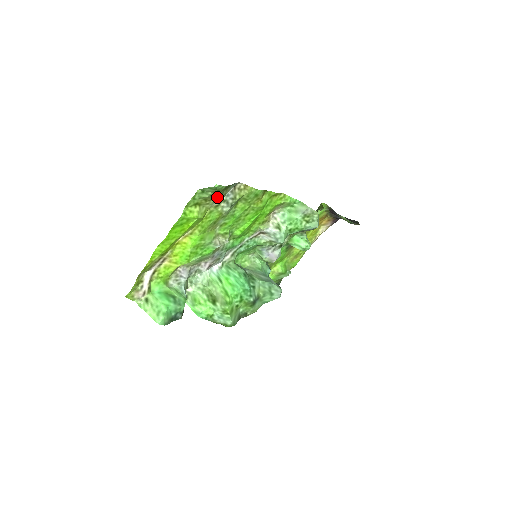
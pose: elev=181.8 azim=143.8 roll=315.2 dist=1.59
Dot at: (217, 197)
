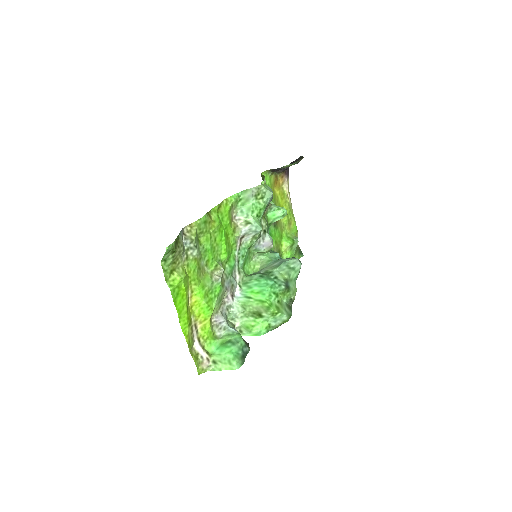
Dot at: (179, 253)
